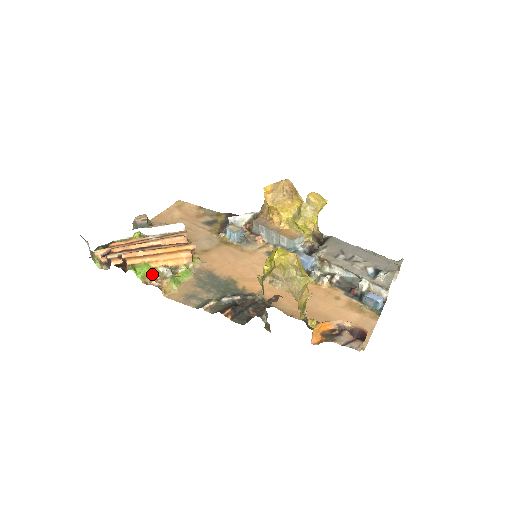
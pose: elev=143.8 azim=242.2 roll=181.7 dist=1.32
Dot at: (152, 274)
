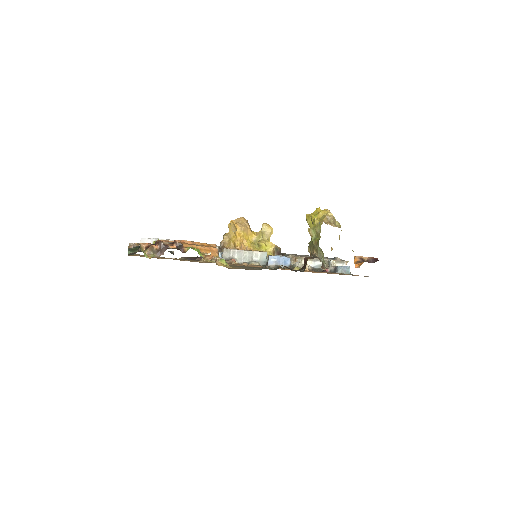
Dot at: occluded
